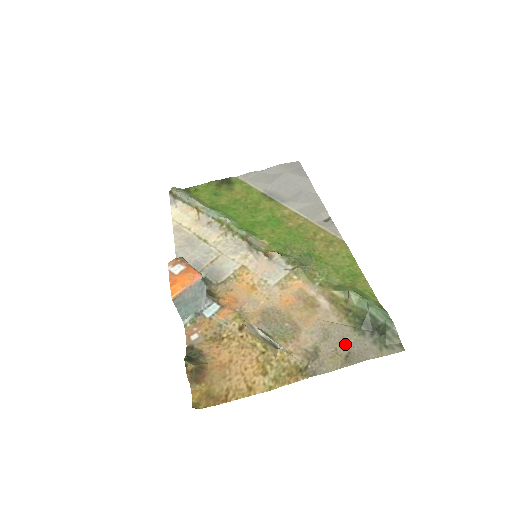
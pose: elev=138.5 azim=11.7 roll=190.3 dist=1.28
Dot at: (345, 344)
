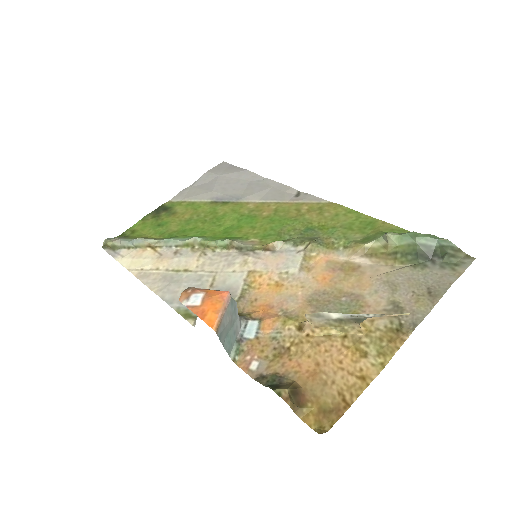
Dot at: (418, 283)
